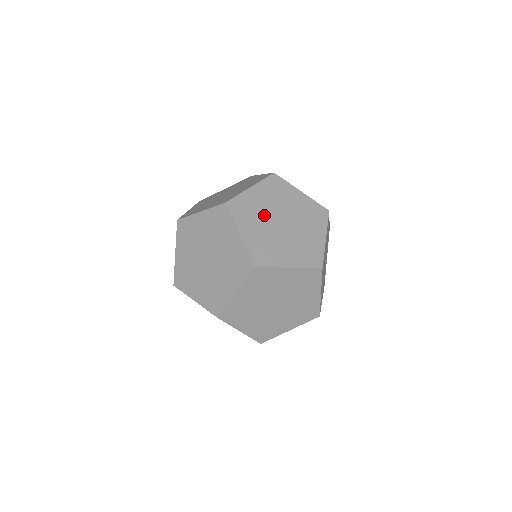
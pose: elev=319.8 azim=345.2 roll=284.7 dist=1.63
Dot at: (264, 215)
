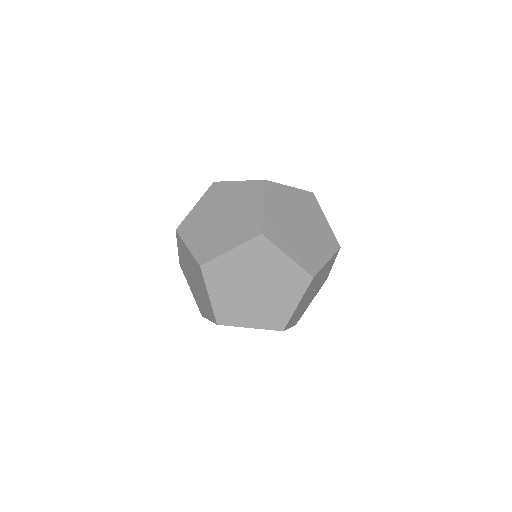
Dot at: (237, 280)
